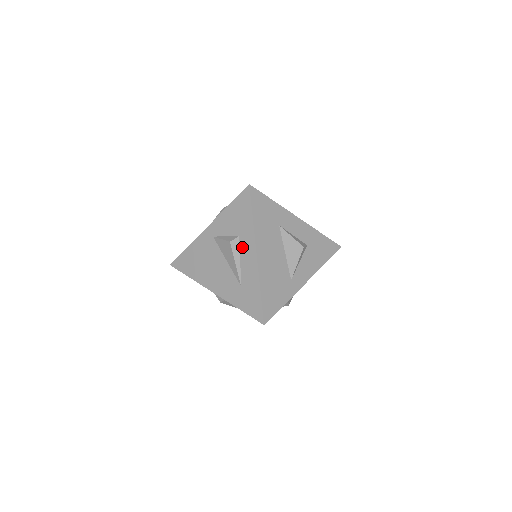
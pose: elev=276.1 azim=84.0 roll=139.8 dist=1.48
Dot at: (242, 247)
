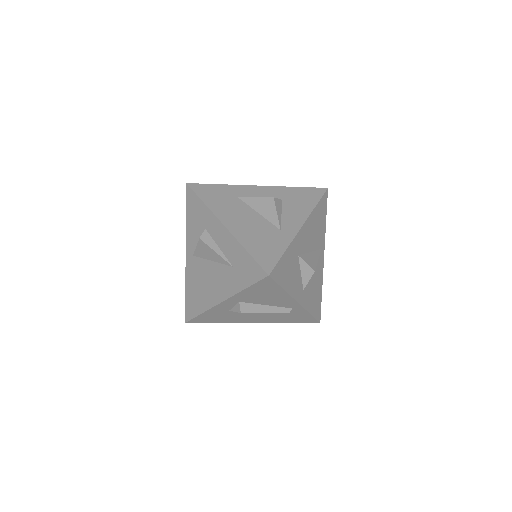
Dot at: (212, 234)
